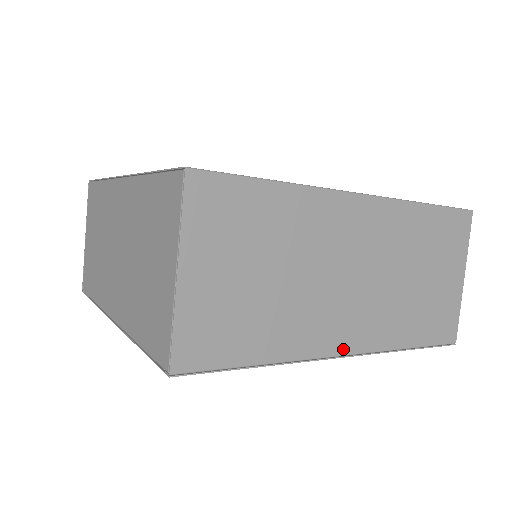
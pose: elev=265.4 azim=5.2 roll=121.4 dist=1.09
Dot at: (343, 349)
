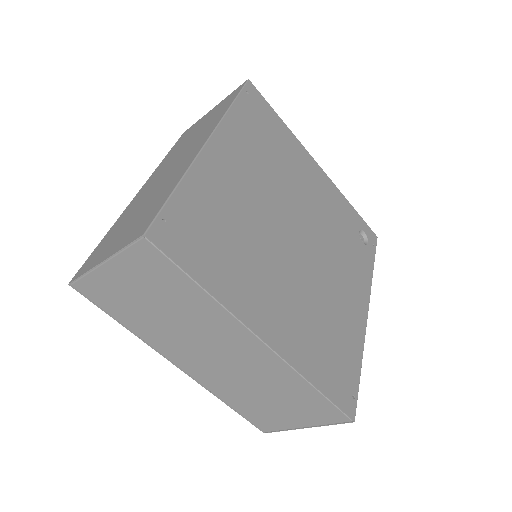
Dot at: occluded
